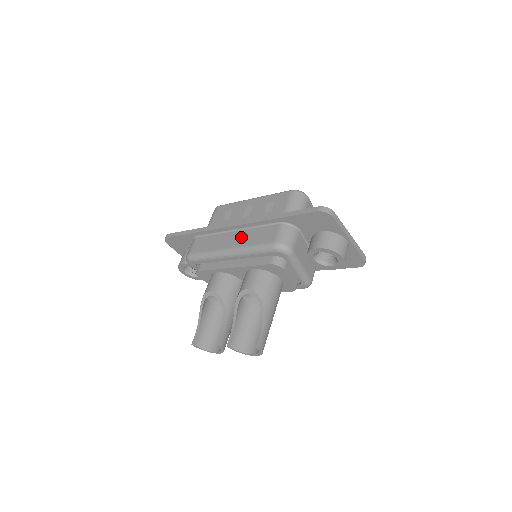
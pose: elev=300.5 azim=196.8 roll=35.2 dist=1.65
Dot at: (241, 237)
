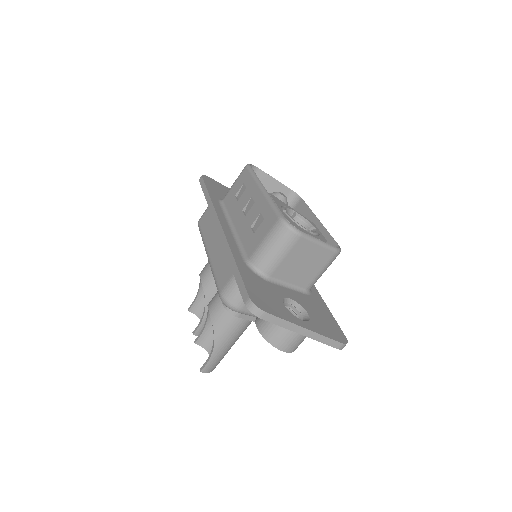
Dot at: (218, 249)
